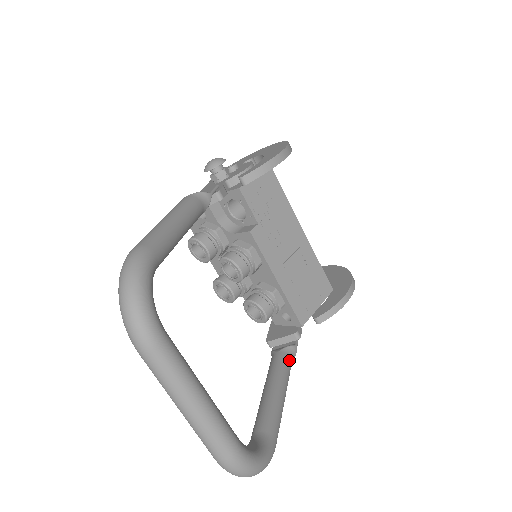
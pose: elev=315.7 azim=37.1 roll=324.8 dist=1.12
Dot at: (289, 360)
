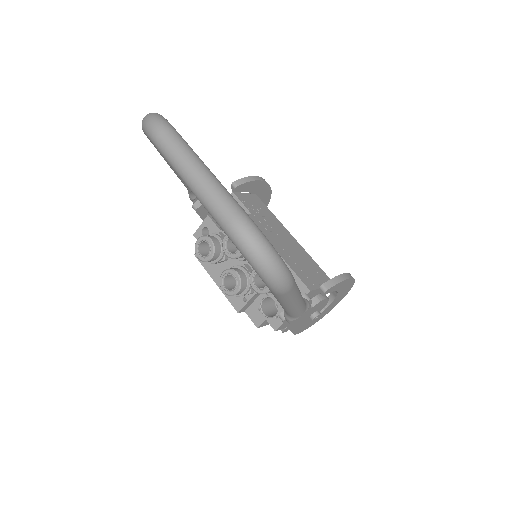
Dot at: occluded
